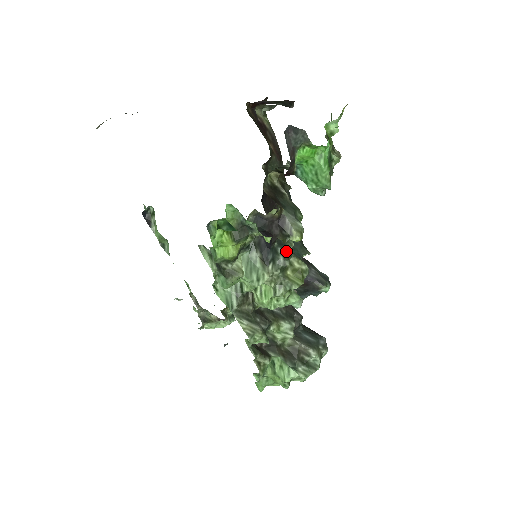
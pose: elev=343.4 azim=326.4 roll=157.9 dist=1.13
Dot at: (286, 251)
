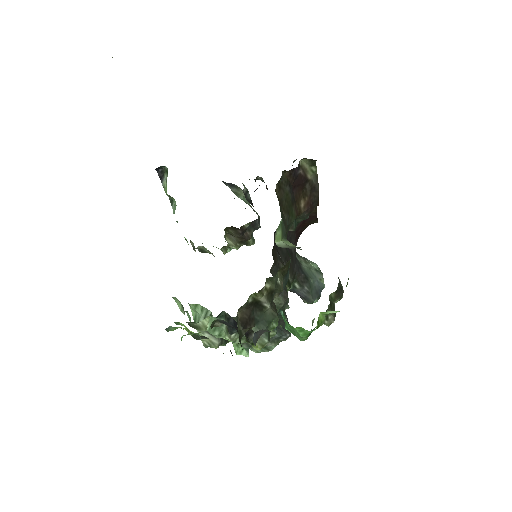
Dot at: occluded
